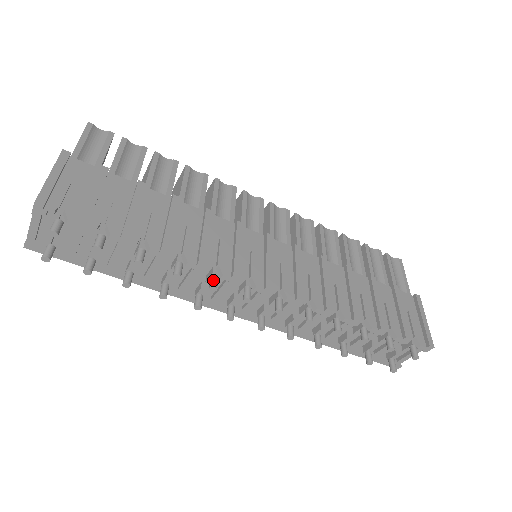
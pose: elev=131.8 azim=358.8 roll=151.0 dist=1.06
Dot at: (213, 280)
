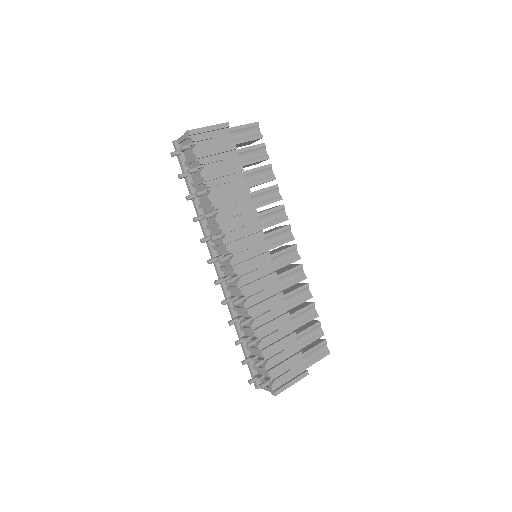
Dot at: (216, 236)
